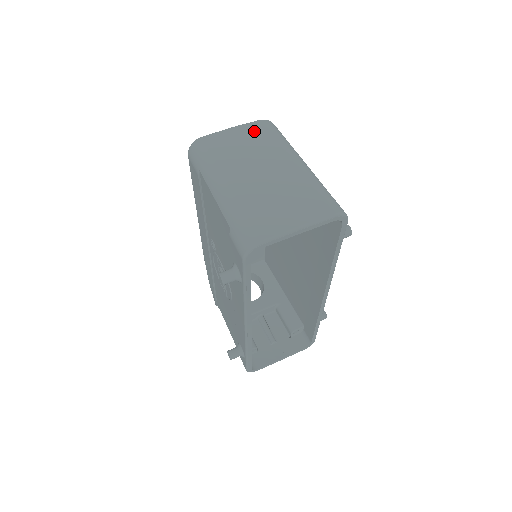
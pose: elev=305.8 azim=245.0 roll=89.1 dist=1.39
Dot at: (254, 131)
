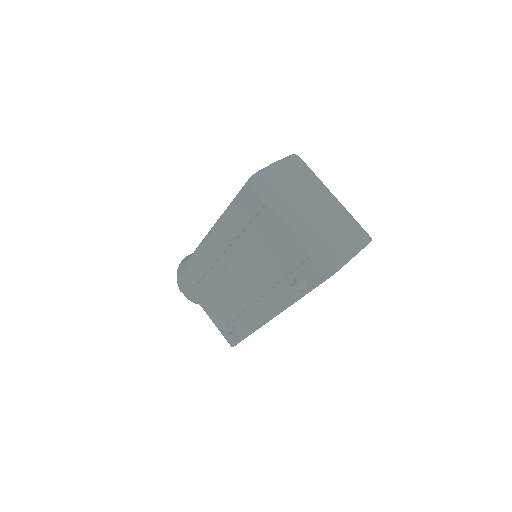
Dot at: (296, 167)
